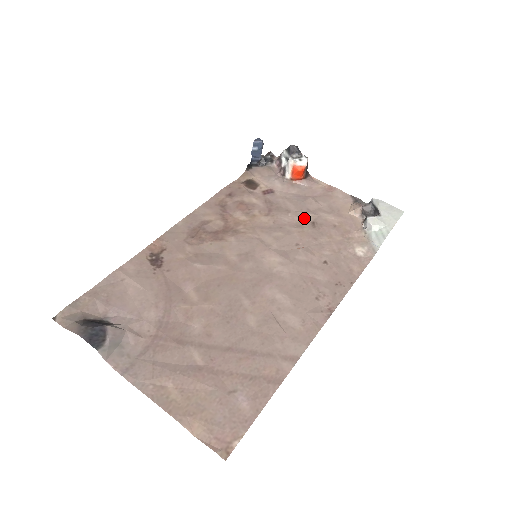
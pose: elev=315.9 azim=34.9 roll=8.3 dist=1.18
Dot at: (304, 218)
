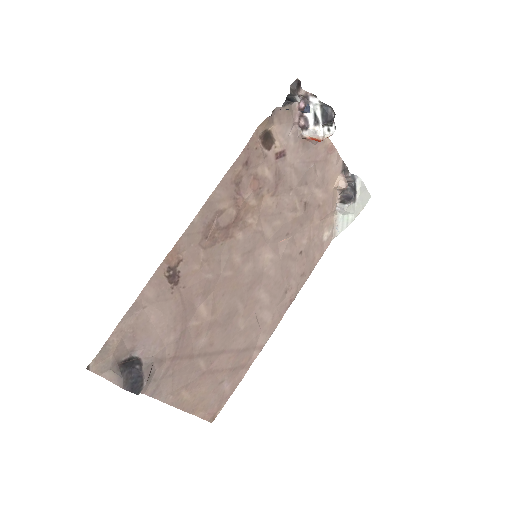
Dot at: (301, 197)
